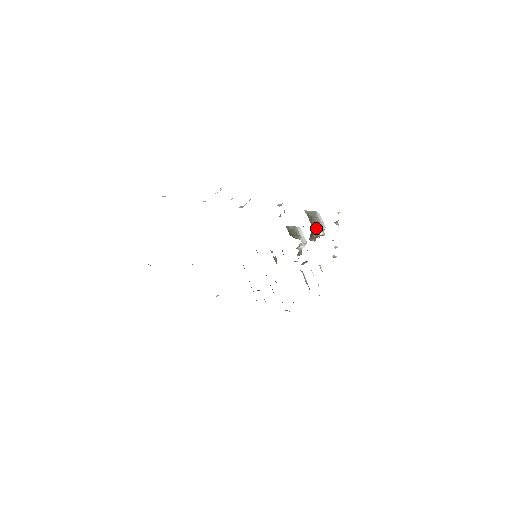
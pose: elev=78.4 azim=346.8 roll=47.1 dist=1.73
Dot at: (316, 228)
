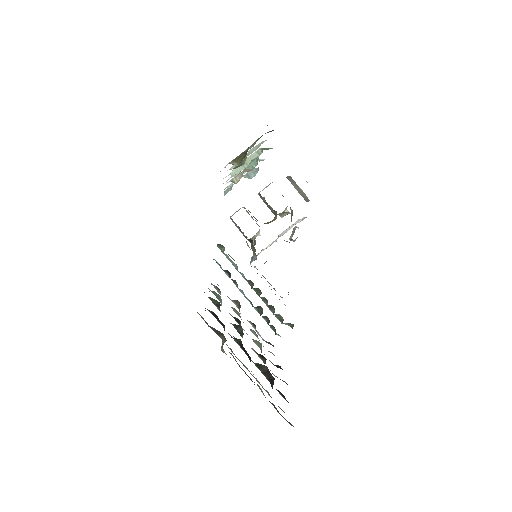
Dot at: occluded
